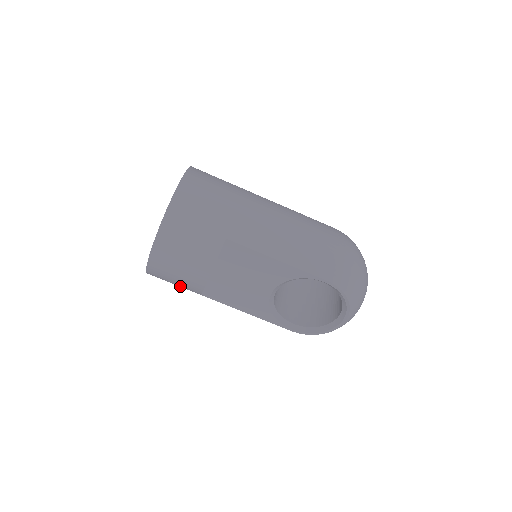
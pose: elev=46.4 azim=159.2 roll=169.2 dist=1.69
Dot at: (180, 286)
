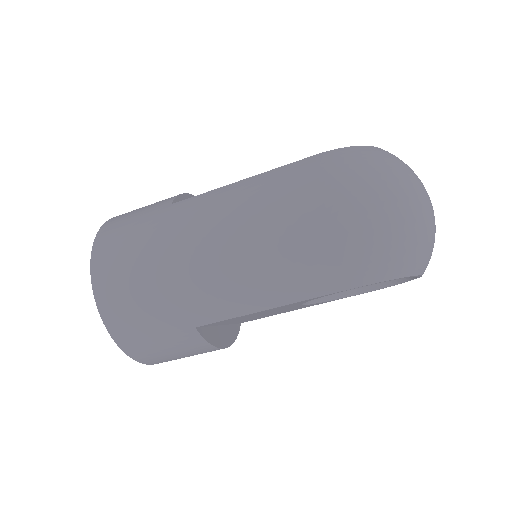
Dot at: occluded
